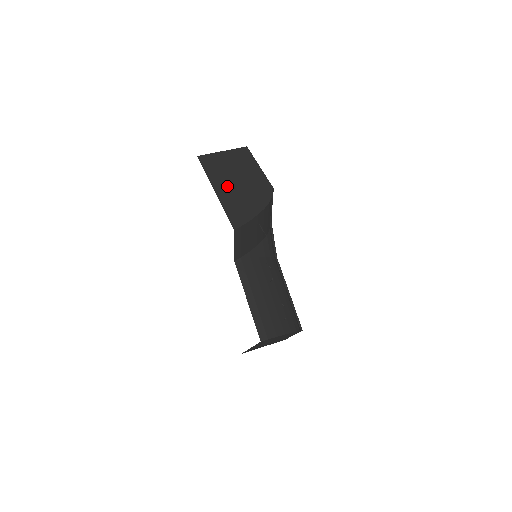
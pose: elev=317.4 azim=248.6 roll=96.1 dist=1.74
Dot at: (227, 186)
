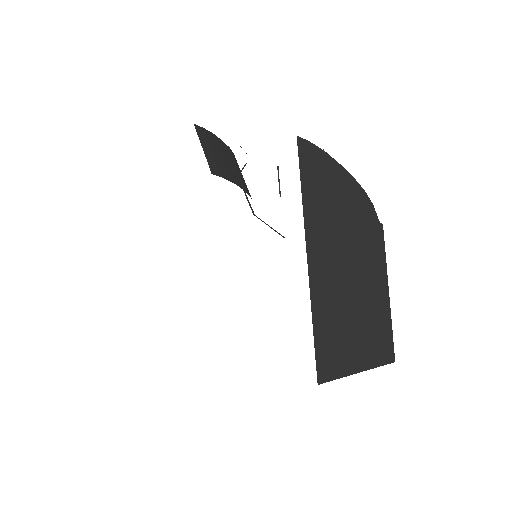
Dot at: occluded
